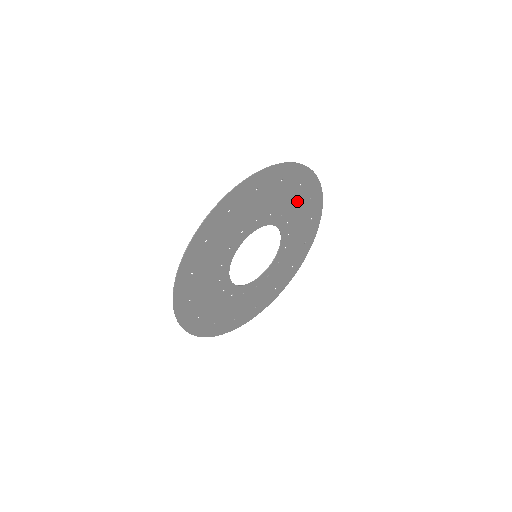
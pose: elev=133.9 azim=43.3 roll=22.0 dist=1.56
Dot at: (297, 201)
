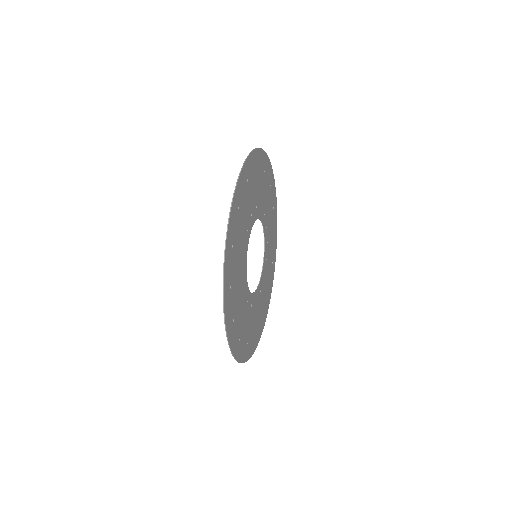
Dot at: (265, 190)
